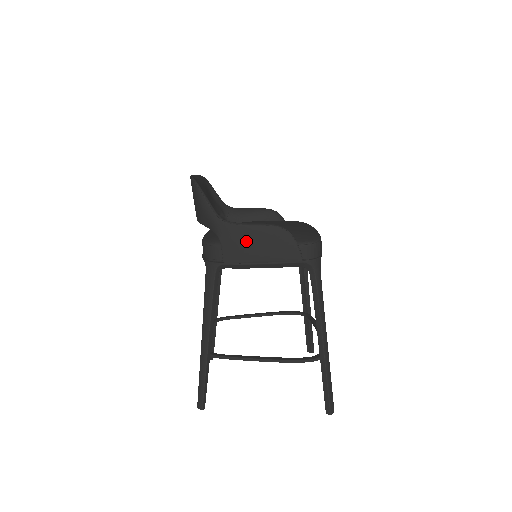
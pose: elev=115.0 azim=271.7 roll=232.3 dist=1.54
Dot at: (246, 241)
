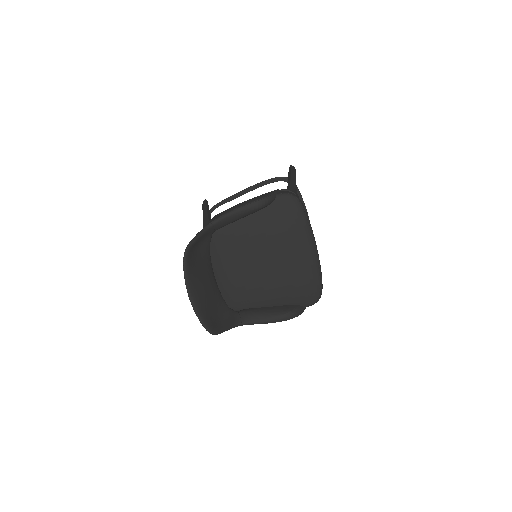
Dot at: occluded
